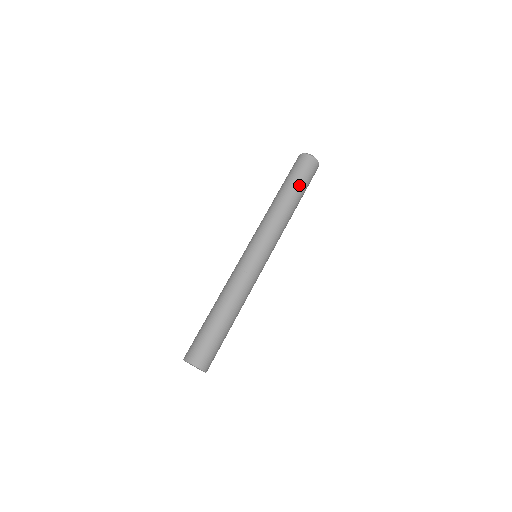
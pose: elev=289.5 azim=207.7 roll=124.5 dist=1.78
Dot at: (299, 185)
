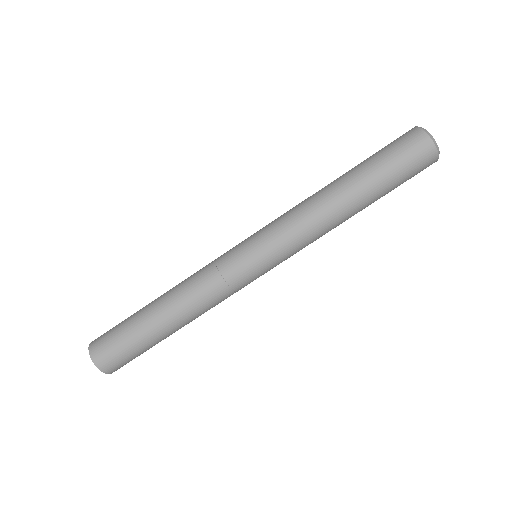
Dot at: (376, 176)
